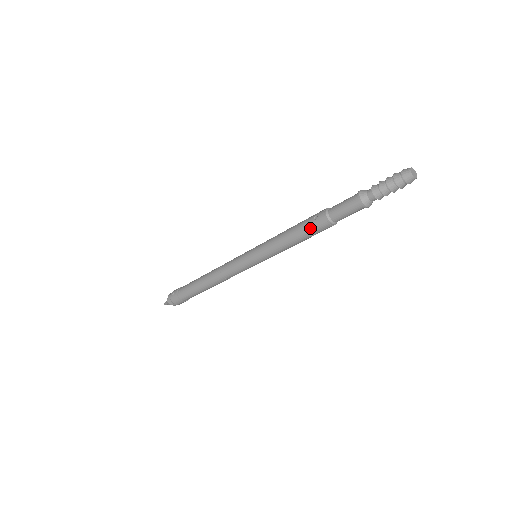
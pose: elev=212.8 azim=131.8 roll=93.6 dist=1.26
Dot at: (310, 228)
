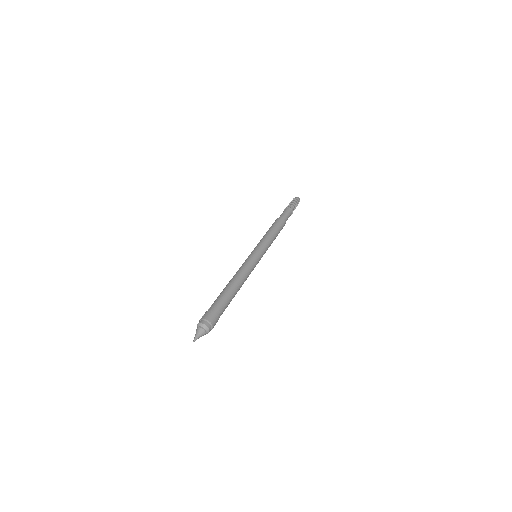
Dot at: (276, 223)
